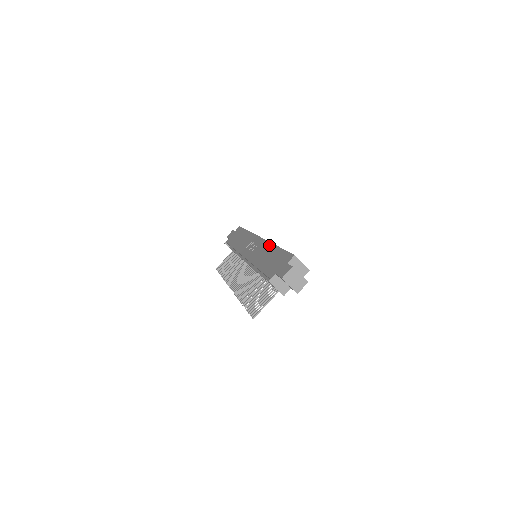
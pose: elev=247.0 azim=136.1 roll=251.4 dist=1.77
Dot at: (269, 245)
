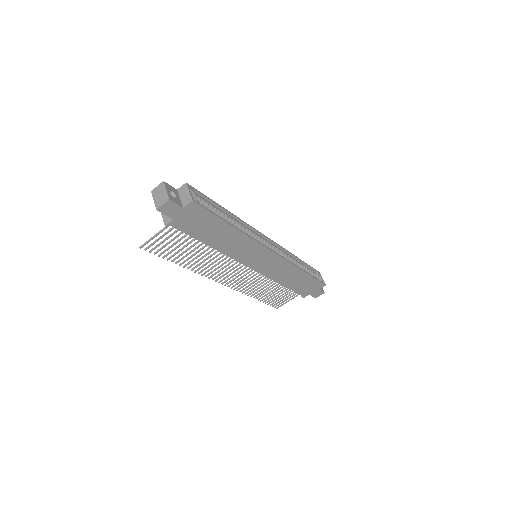
Dot at: (237, 221)
